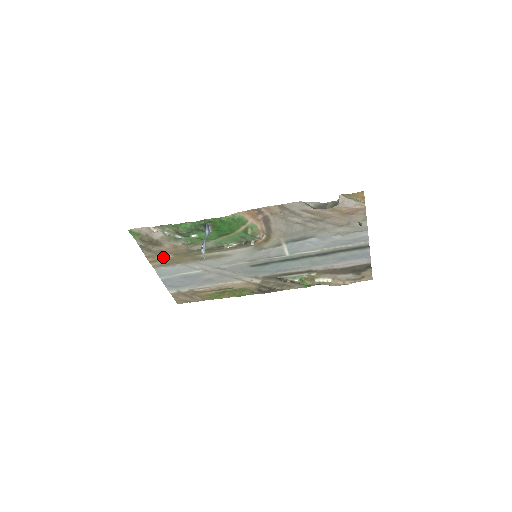
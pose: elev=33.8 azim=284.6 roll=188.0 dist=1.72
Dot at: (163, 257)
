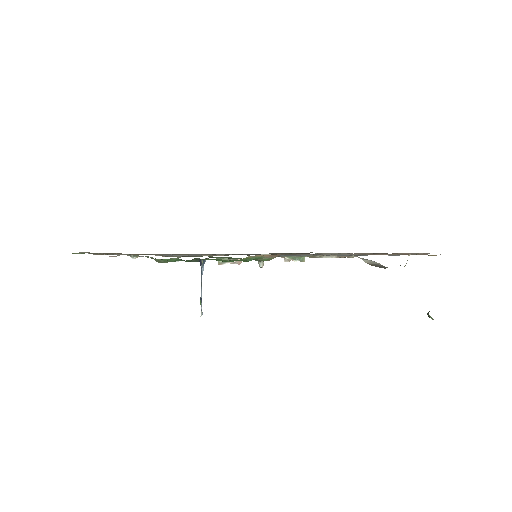
Dot at: occluded
